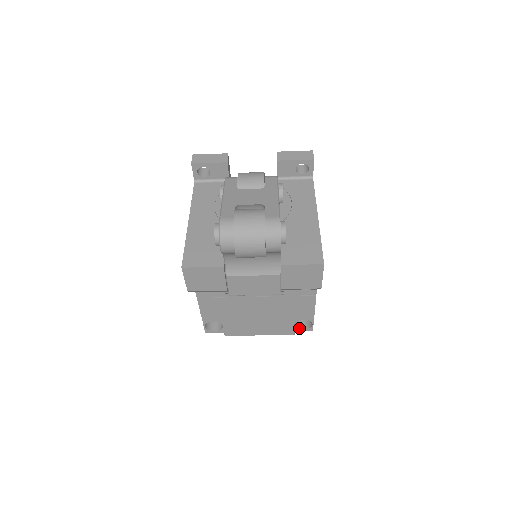
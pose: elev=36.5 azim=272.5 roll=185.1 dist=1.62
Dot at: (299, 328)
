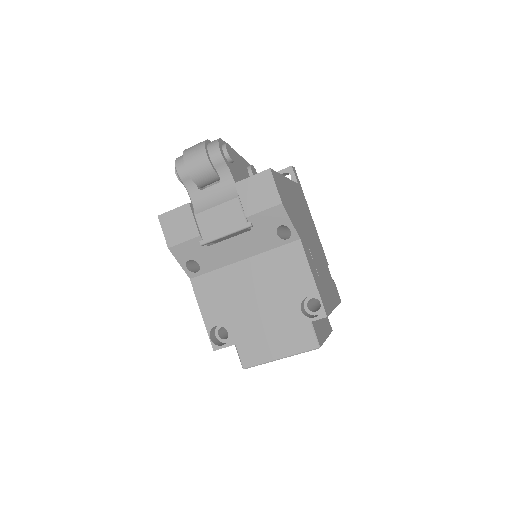
Dot at: (310, 317)
